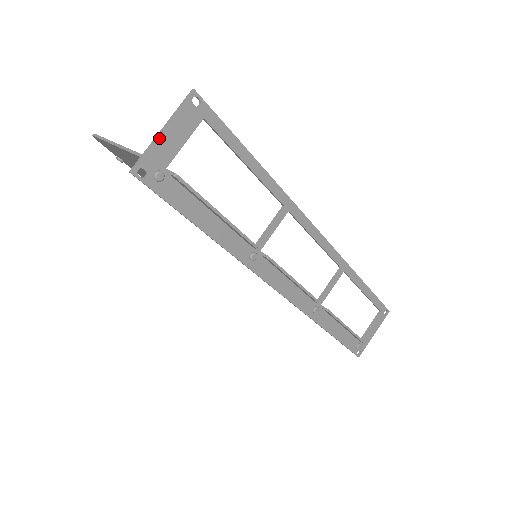
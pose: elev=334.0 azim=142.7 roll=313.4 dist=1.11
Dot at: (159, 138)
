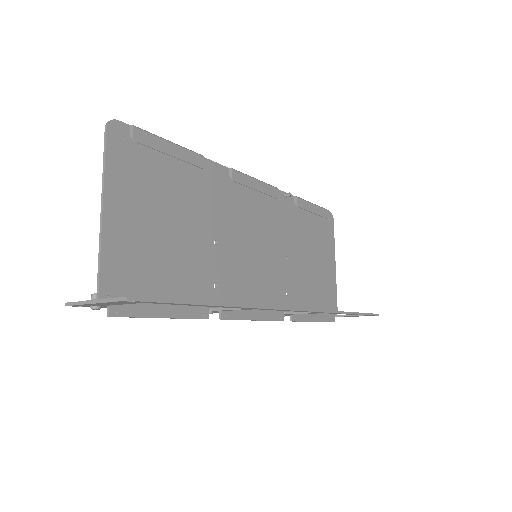
Dot at: (91, 304)
